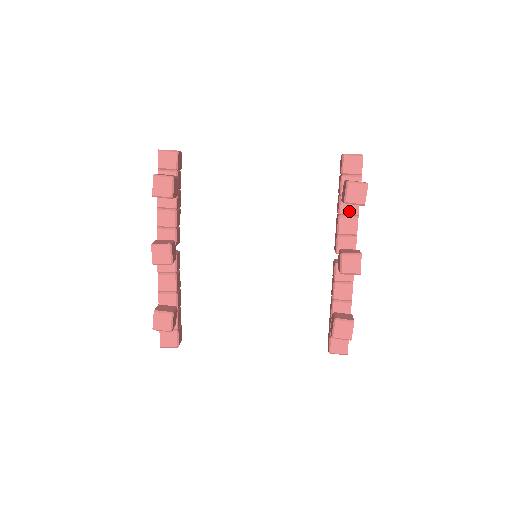
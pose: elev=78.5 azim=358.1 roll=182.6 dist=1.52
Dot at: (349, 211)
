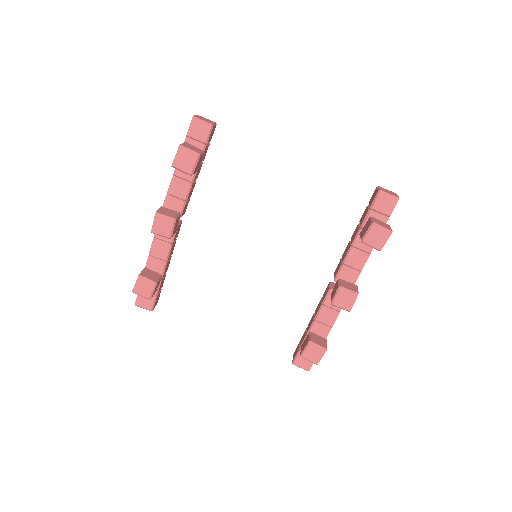
Dot at: (363, 246)
